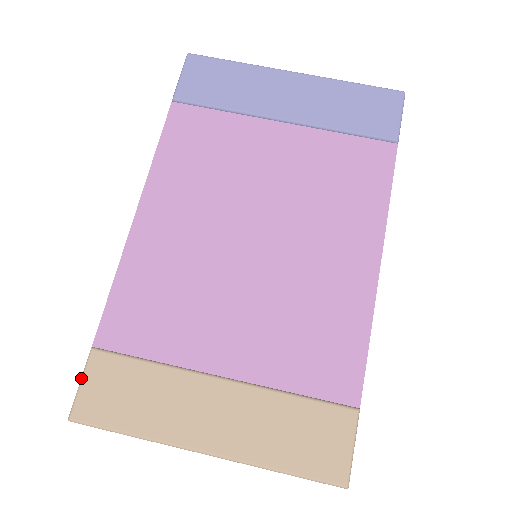
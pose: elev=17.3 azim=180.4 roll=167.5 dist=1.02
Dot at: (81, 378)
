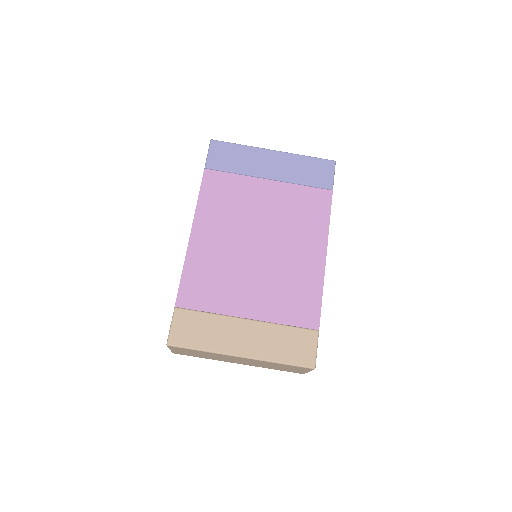
Dot at: (171, 323)
